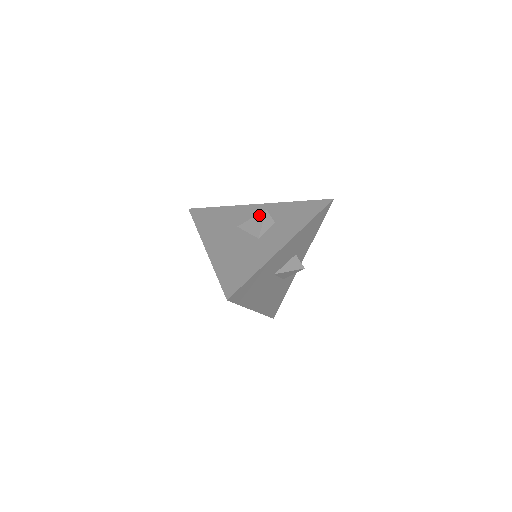
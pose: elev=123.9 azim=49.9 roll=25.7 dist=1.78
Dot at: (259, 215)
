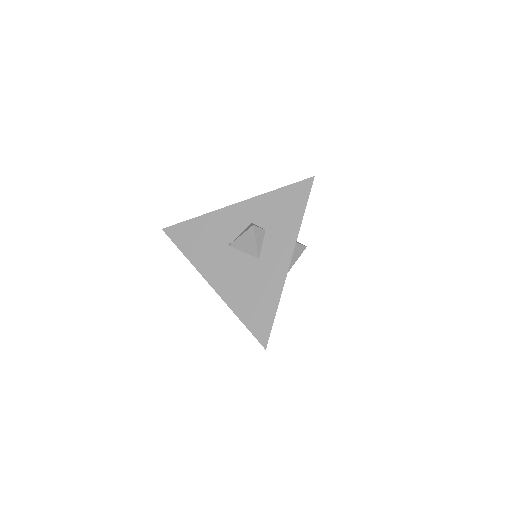
Dot at: (248, 232)
